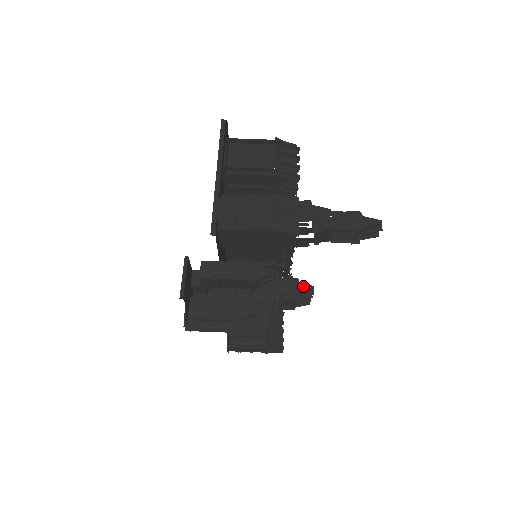
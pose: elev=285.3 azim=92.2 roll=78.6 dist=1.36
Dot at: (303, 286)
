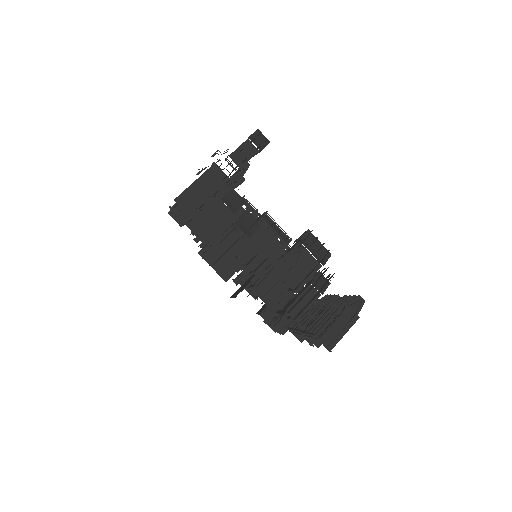
Dot at: (302, 235)
